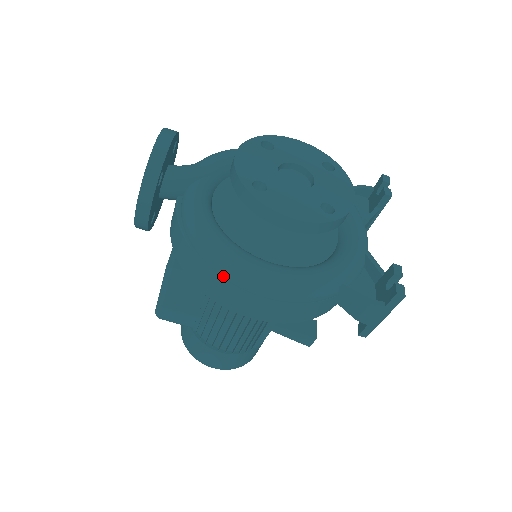
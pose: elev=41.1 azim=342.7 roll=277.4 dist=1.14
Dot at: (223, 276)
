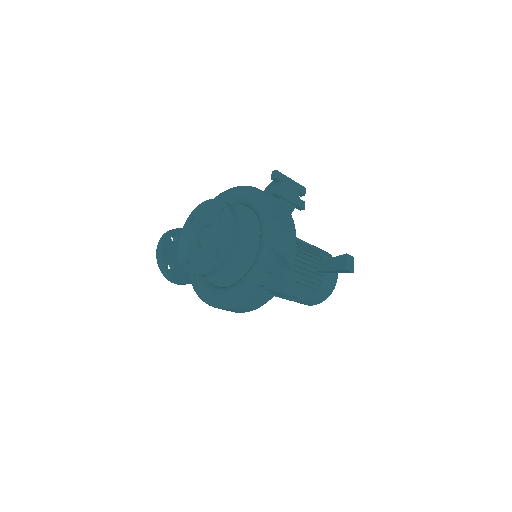
Dot at: (209, 305)
